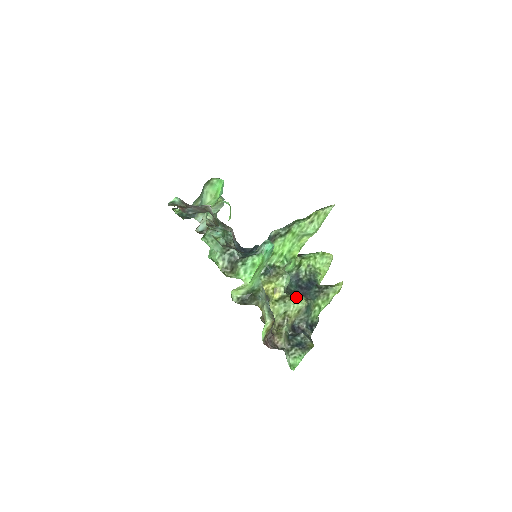
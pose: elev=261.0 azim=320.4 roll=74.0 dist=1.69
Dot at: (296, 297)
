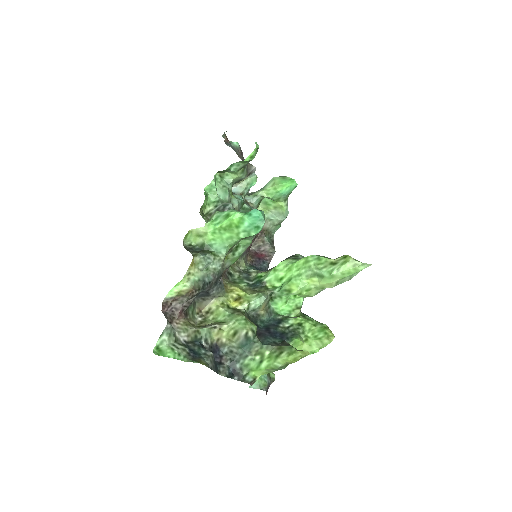
Dot at: (247, 318)
